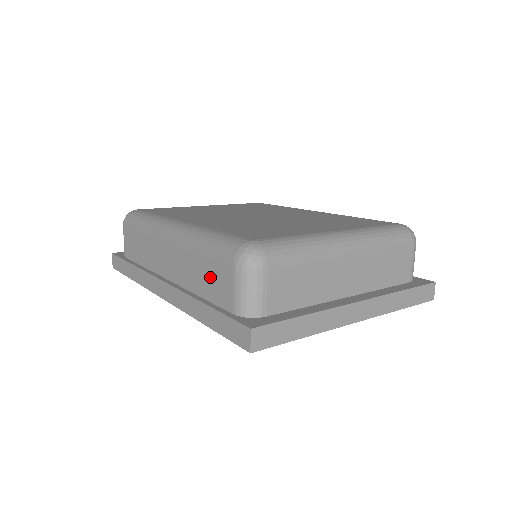
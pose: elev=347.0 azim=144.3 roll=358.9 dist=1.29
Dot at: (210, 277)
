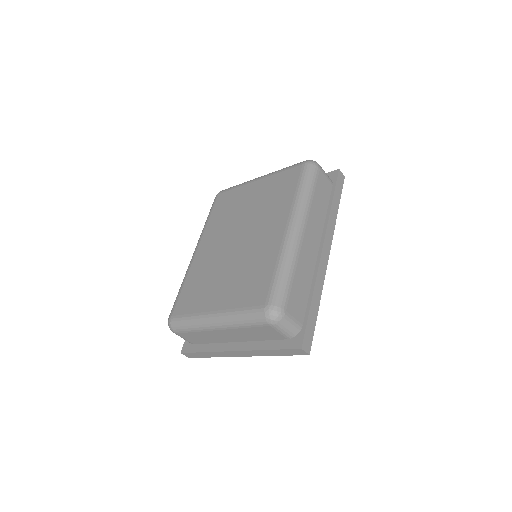
Dot at: occluded
